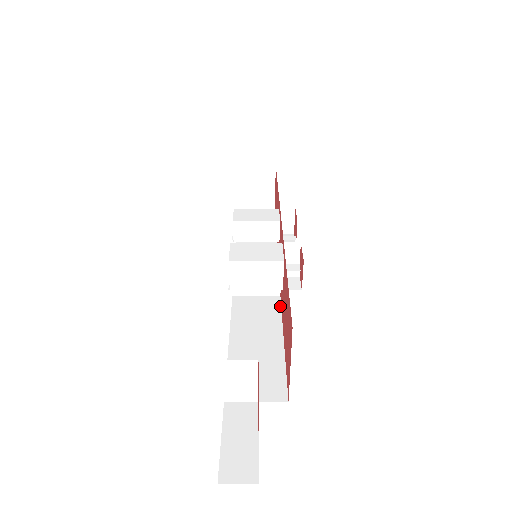
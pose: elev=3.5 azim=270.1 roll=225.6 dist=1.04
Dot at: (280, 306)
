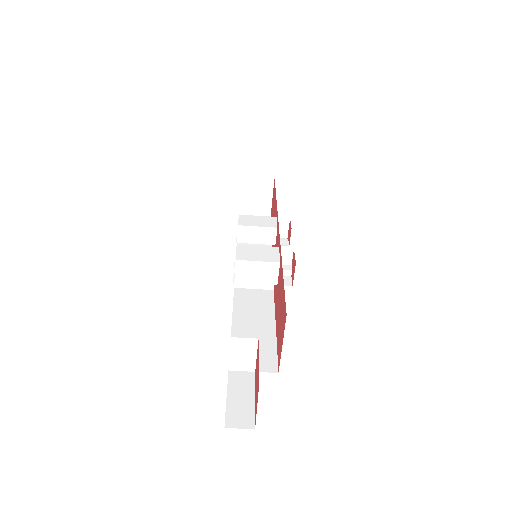
Dot at: (273, 298)
